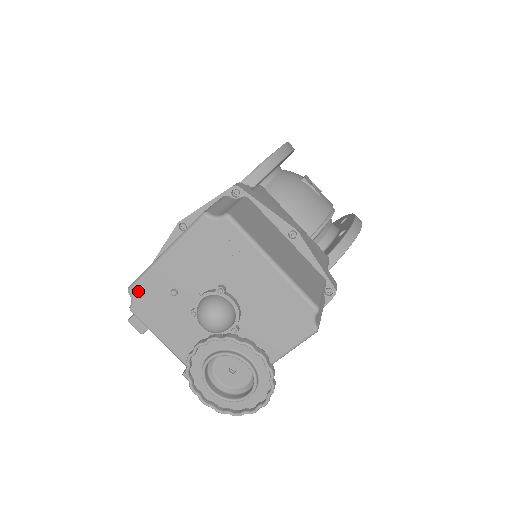
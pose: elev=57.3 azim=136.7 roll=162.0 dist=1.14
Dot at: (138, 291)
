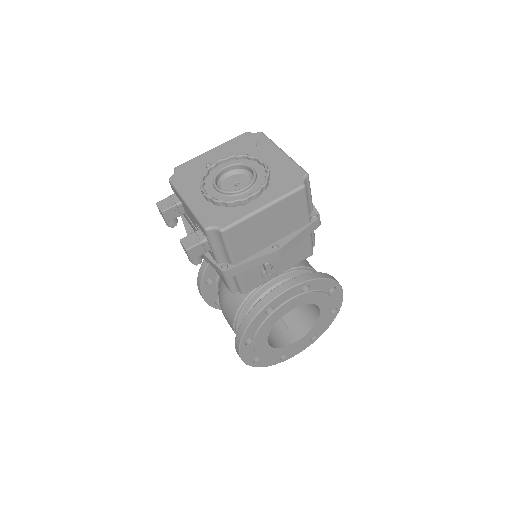
Dot at: (182, 167)
